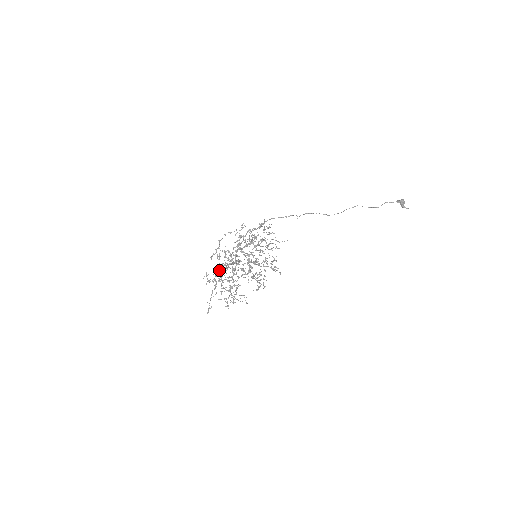
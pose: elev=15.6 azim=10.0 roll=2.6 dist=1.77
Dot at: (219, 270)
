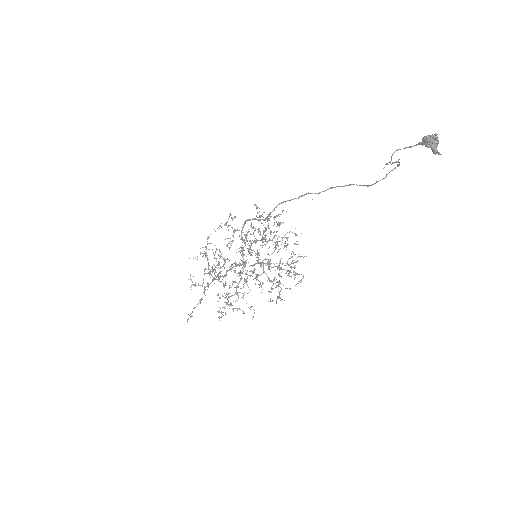
Dot at: (209, 272)
